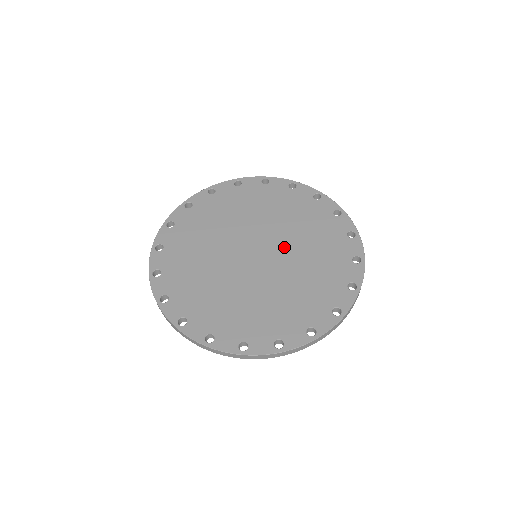
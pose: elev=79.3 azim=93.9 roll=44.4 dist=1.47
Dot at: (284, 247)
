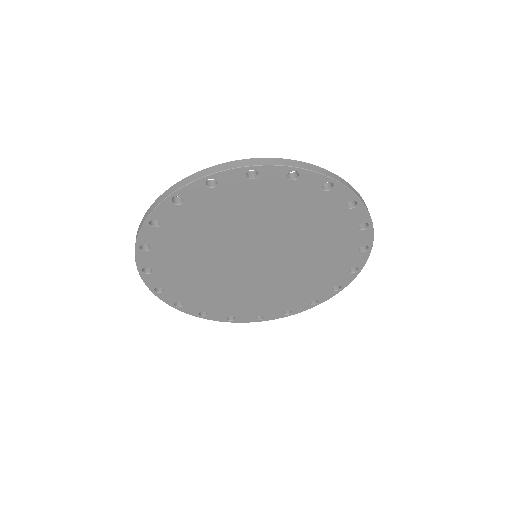
Dot at: (282, 245)
